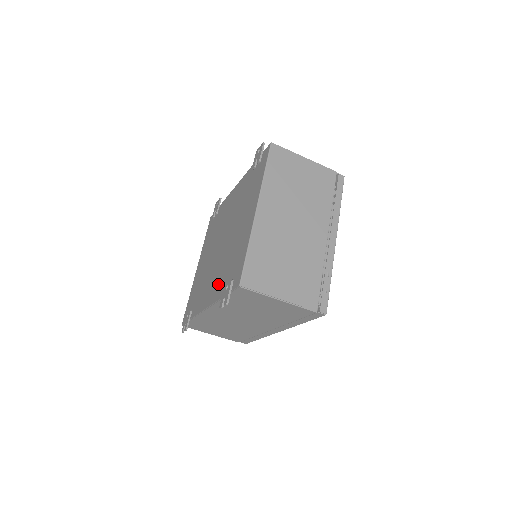
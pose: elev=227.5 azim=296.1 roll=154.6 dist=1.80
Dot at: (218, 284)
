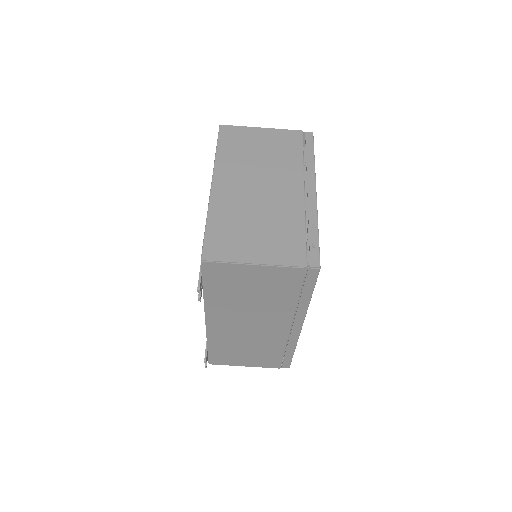
Dot at: occluded
